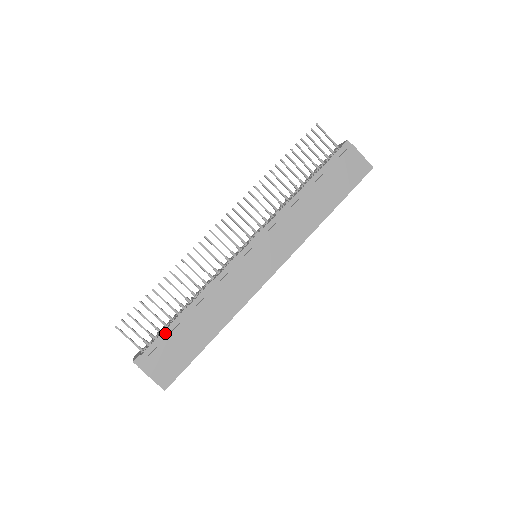
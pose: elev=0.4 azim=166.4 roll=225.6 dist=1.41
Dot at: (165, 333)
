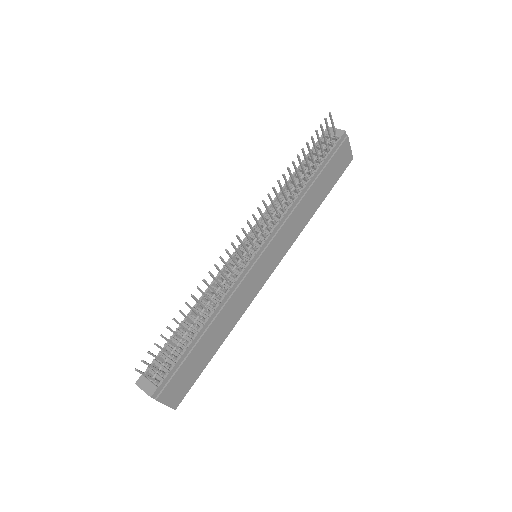
Dot at: (181, 358)
